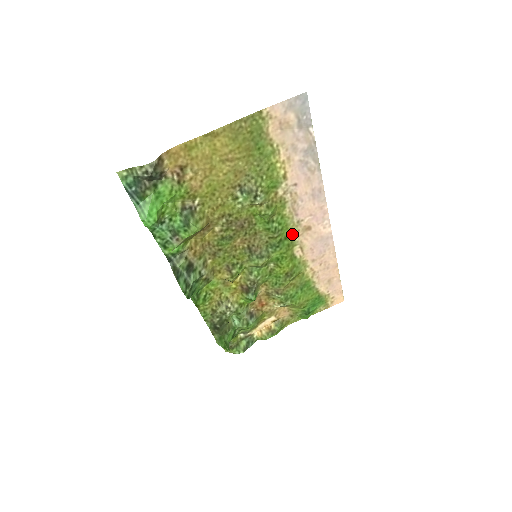
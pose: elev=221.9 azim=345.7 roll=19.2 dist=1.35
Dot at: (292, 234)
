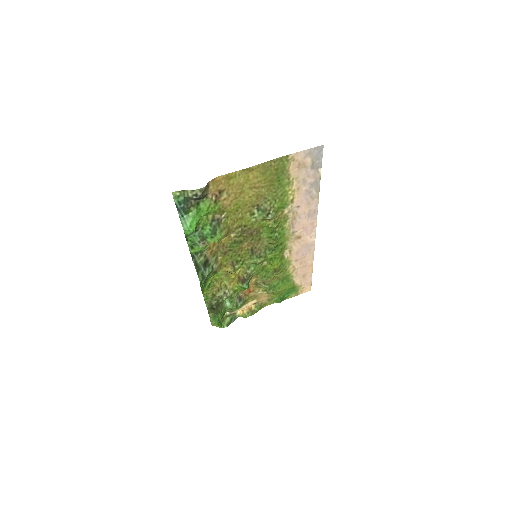
Dot at: (286, 241)
